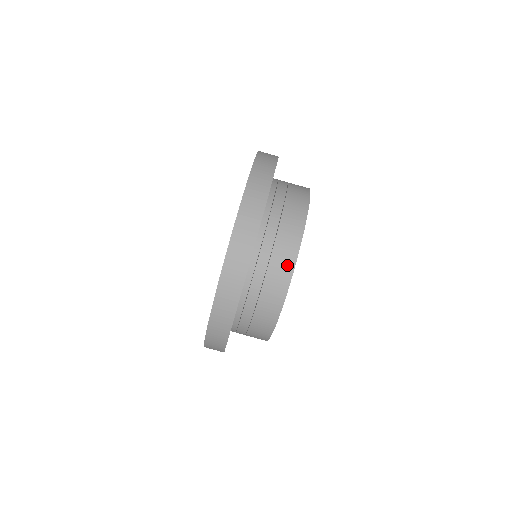
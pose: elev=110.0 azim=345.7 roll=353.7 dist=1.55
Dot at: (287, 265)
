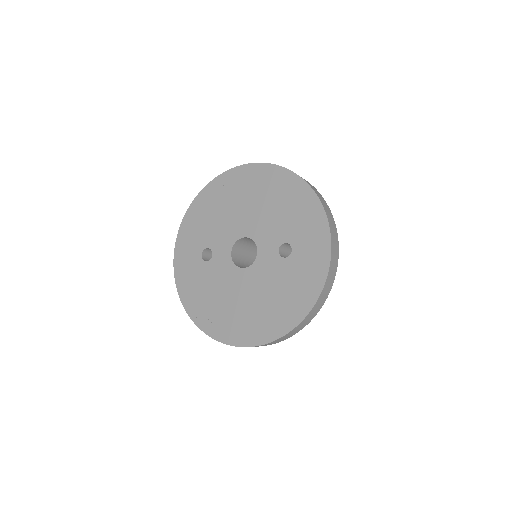
Dot at: occluded
